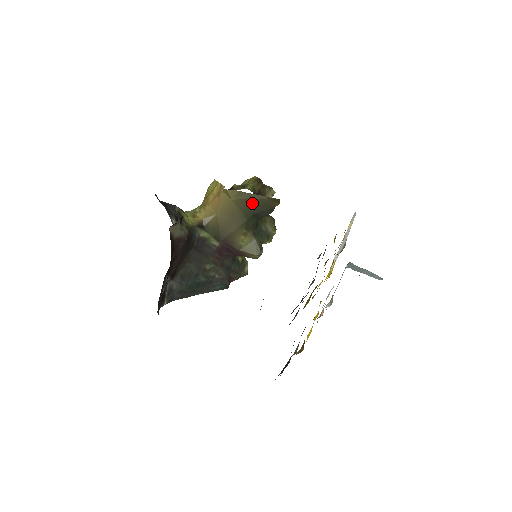
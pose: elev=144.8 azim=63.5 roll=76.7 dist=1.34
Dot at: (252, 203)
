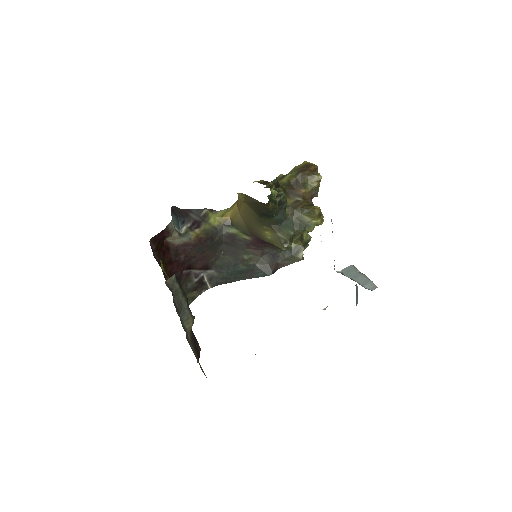
Dot at: (255, 205)
